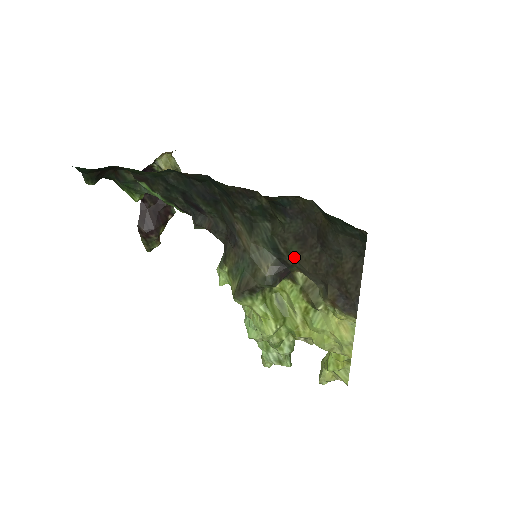
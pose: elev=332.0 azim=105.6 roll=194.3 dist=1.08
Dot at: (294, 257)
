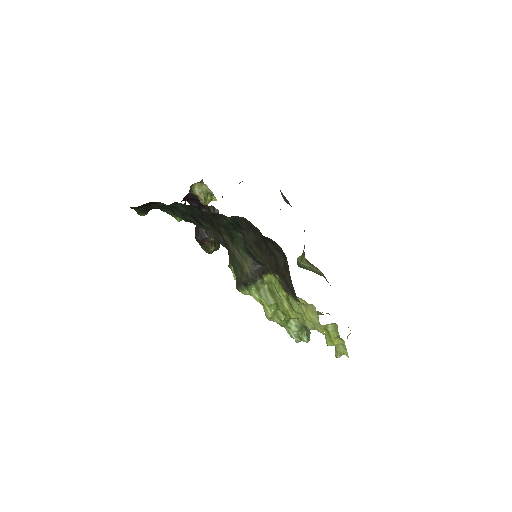
Dot at: (260, 258)
